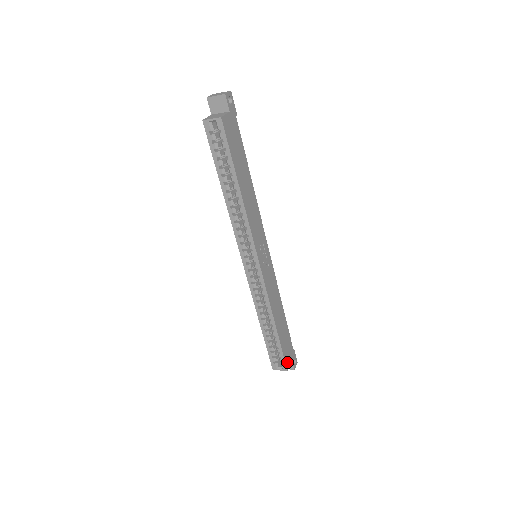
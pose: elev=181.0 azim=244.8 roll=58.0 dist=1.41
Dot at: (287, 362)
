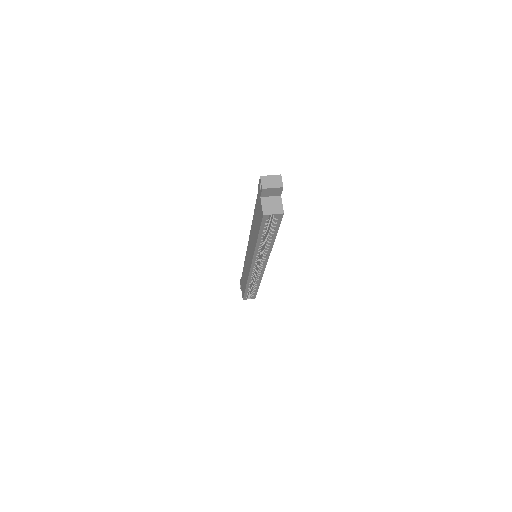
Dot at: occluded
